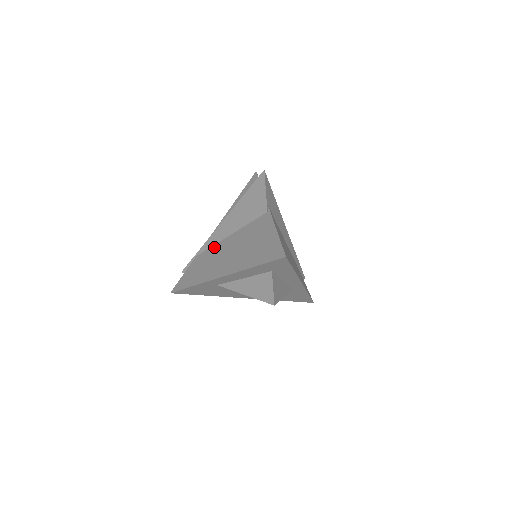
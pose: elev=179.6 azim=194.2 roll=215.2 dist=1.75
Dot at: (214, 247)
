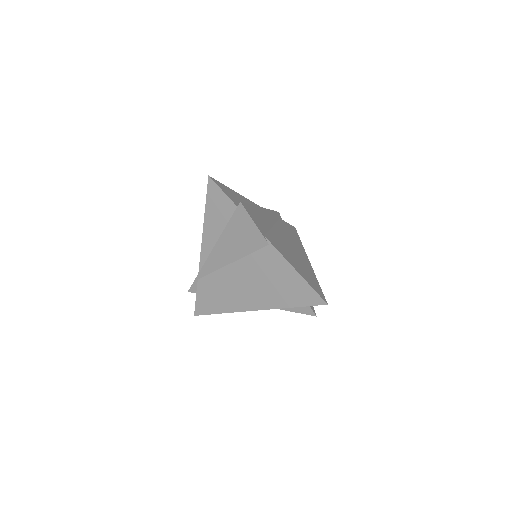
Dot at: (218, 274)
